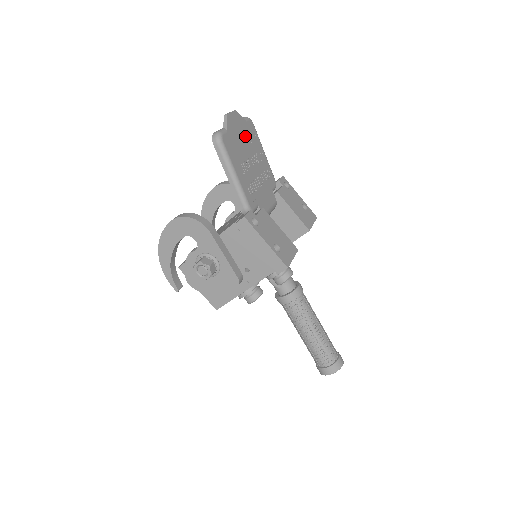
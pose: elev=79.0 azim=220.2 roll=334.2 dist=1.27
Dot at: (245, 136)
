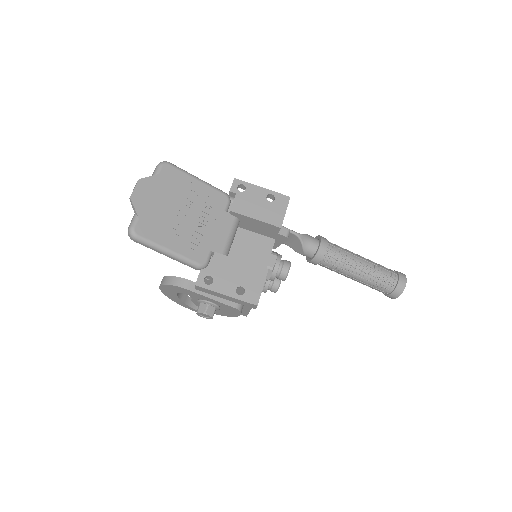
Dot at: (164, 193)
